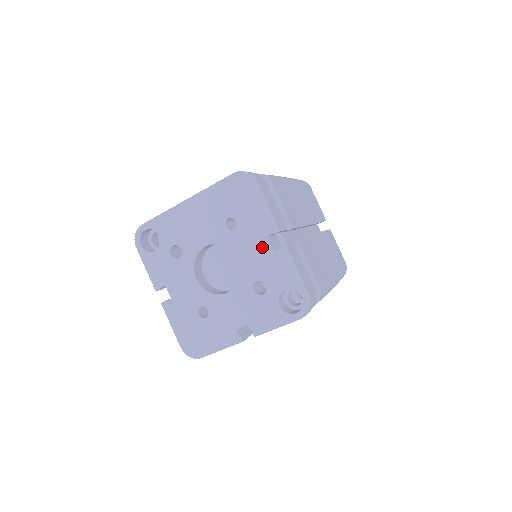
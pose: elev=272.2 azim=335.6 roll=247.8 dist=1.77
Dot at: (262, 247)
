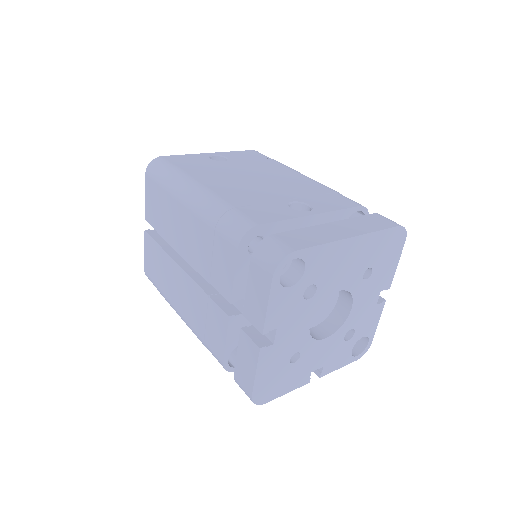
Dot at: (373, 300)
